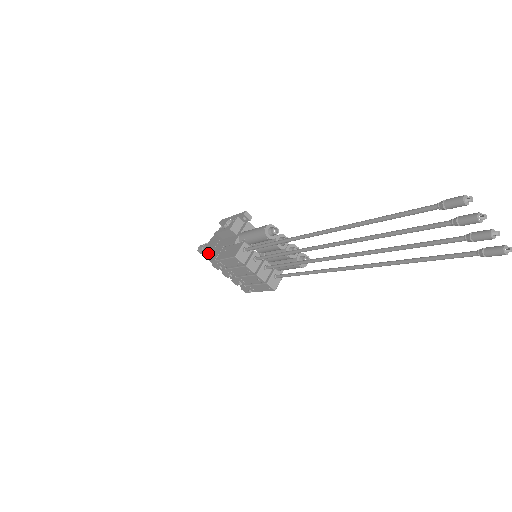
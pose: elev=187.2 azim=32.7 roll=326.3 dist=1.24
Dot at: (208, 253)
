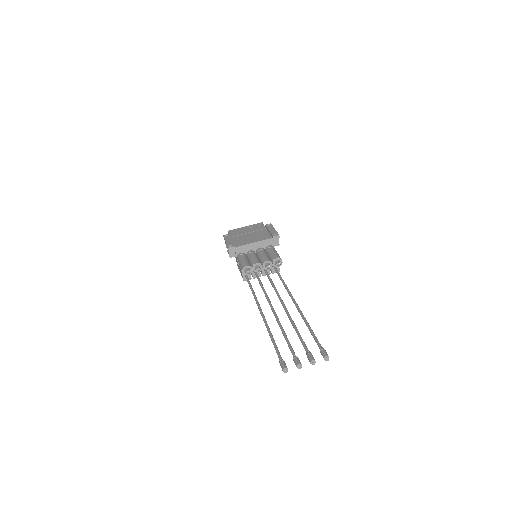
Dot at: occluded
